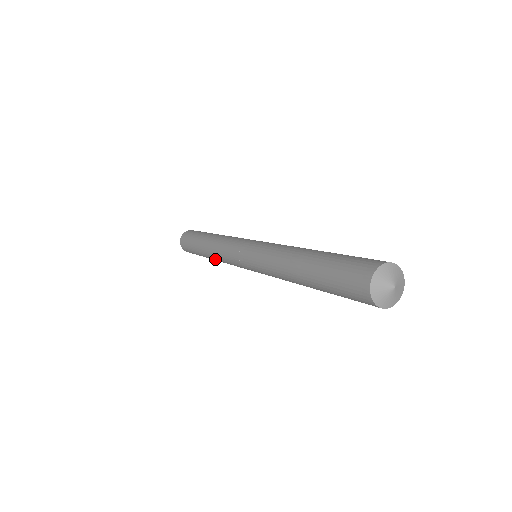
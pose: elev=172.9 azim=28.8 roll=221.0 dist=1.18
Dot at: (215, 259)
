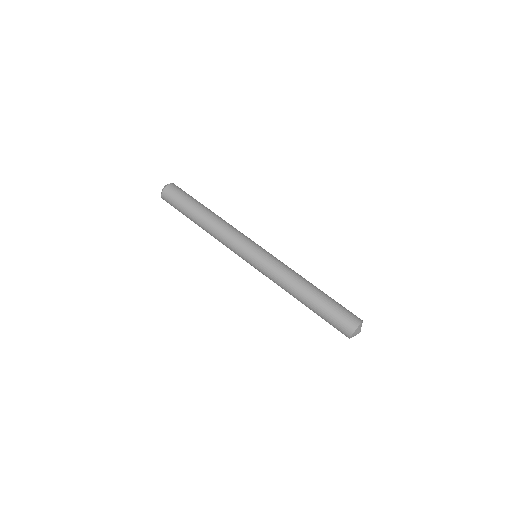
Dot at: (210, 234)
